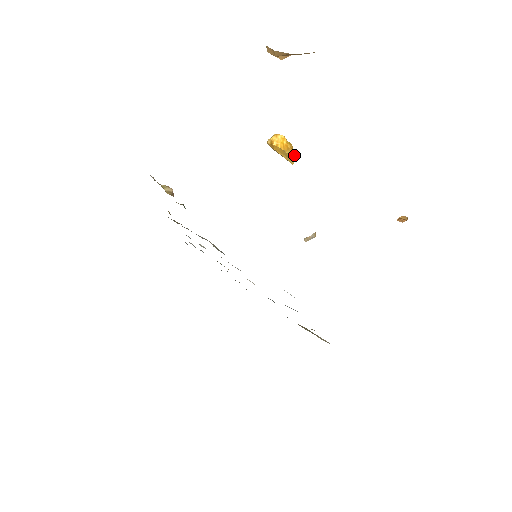
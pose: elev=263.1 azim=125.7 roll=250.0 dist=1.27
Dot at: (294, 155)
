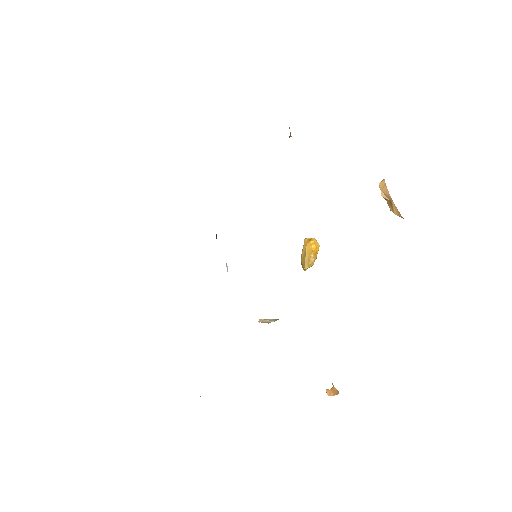
Dot at: (313, 264)
